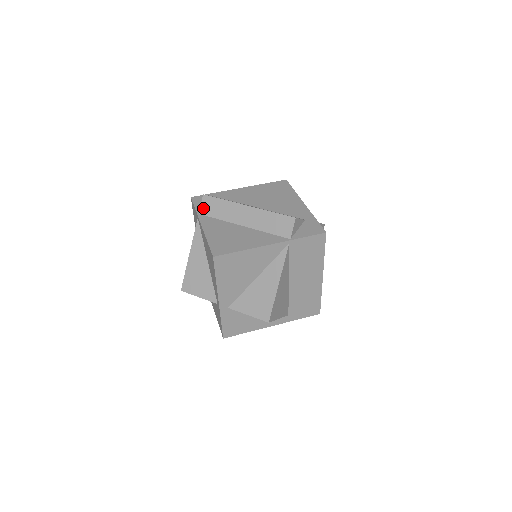
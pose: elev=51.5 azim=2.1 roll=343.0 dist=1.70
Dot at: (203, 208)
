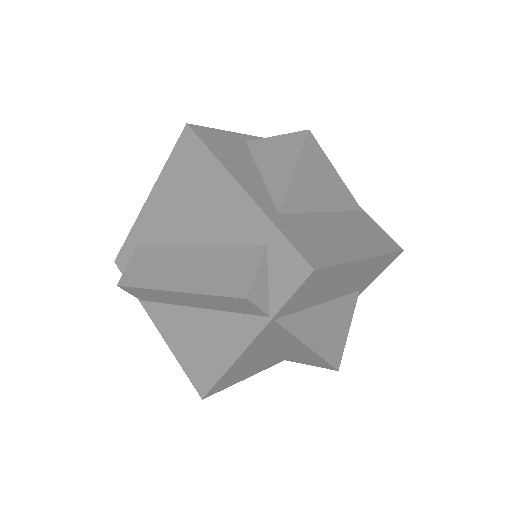
Dot at: (136, 296)
